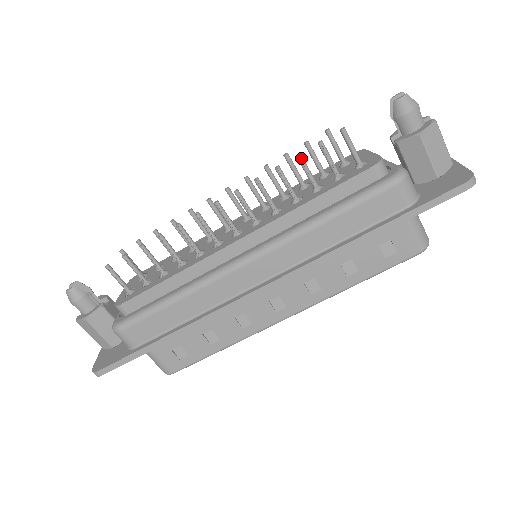
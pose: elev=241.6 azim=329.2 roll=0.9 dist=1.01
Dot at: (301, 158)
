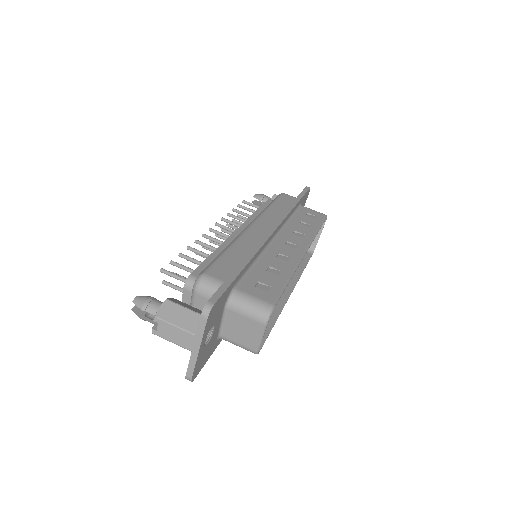
Dot at: (235, 209)
